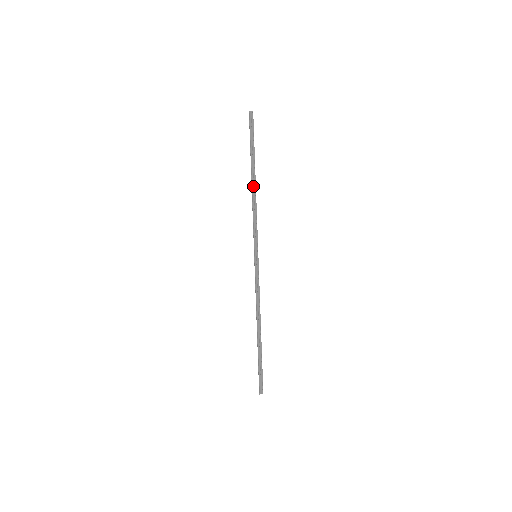
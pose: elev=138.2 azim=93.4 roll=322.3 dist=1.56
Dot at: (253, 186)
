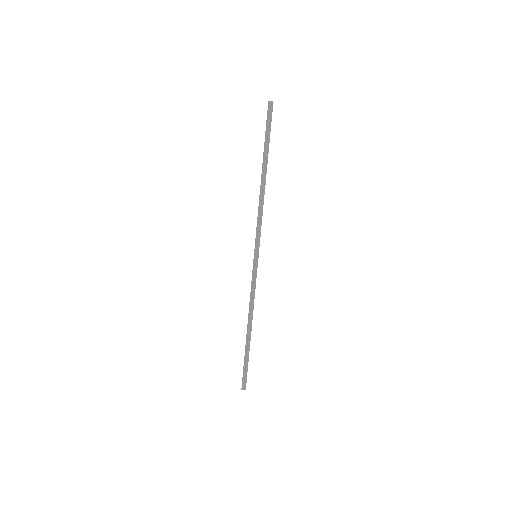
Dot at: (262, 183)
